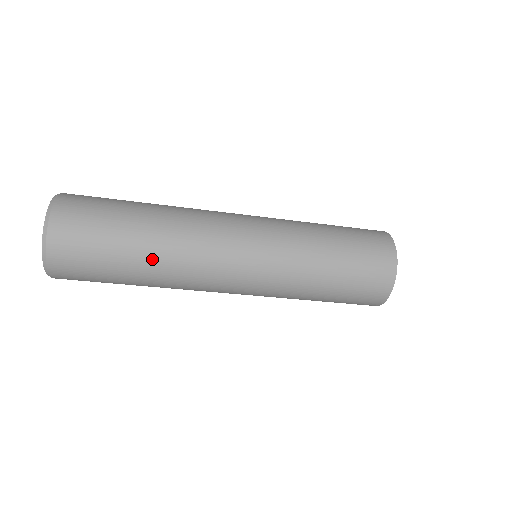
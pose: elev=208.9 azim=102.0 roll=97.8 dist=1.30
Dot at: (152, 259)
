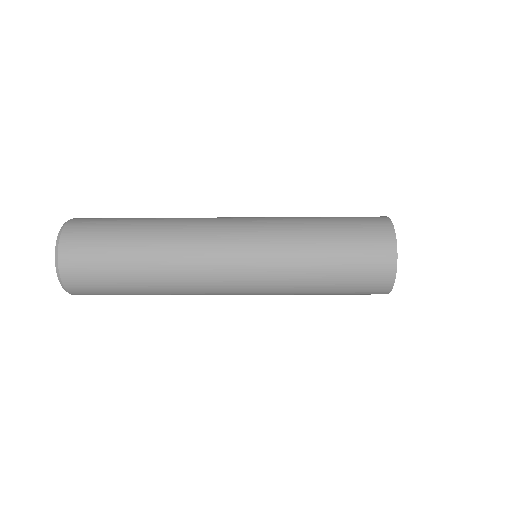
Dot at: occluded
